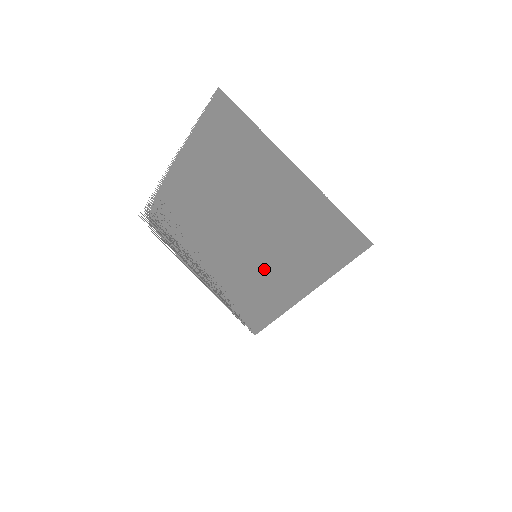
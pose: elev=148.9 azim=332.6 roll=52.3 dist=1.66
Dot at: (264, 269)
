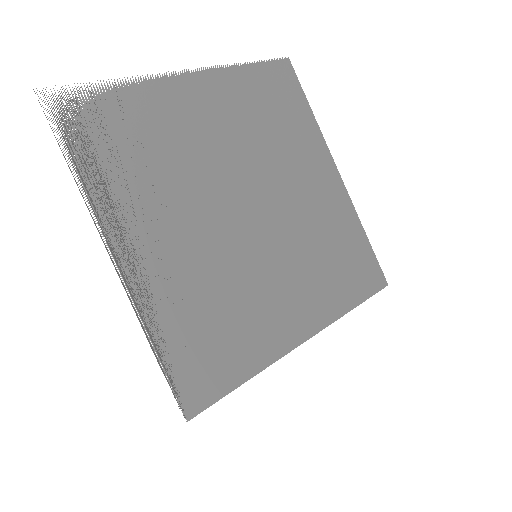
Dot at: (260, 281)
